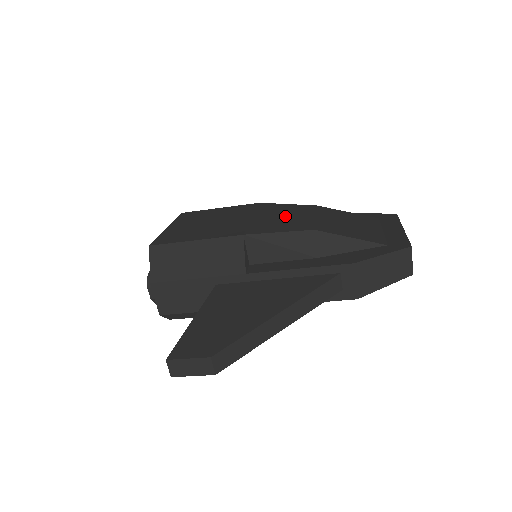
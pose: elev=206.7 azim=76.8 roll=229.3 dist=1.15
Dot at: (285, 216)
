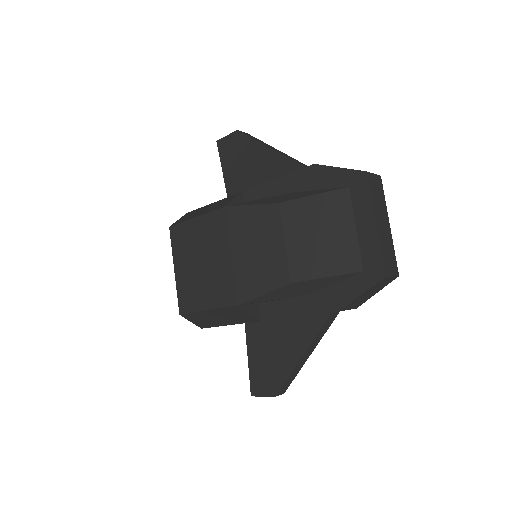
Dot at: (258, 248)
